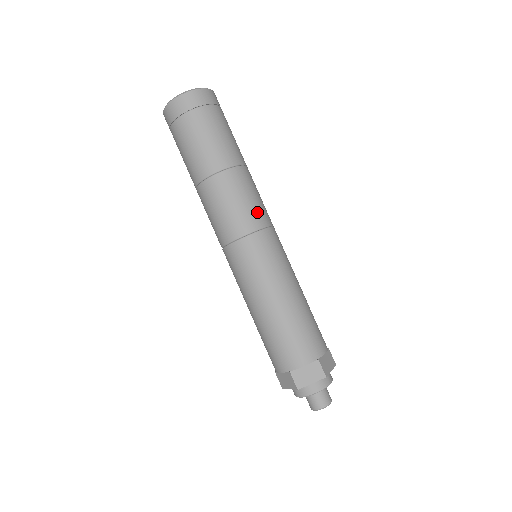
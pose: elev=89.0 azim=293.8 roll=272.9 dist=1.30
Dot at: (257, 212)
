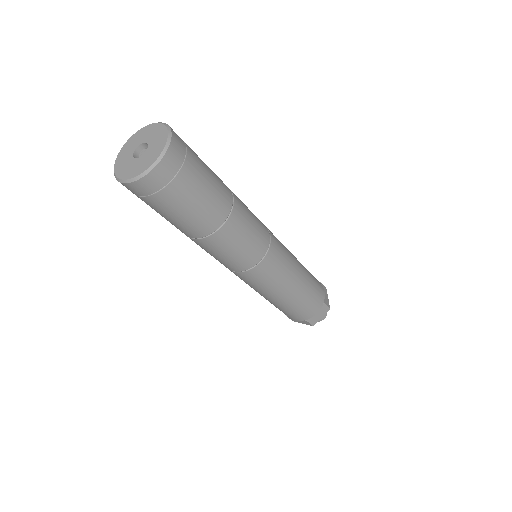
Dot at: (261, 236)
